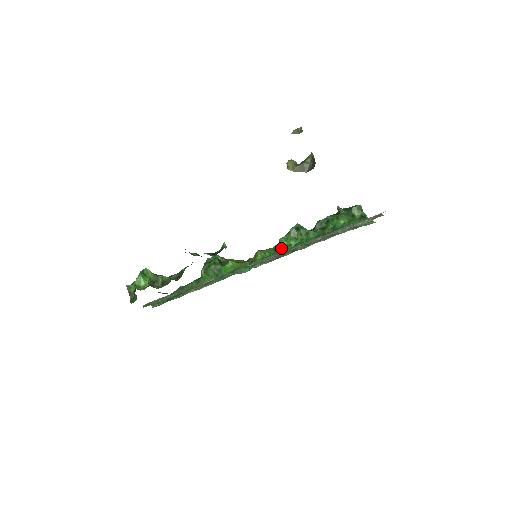
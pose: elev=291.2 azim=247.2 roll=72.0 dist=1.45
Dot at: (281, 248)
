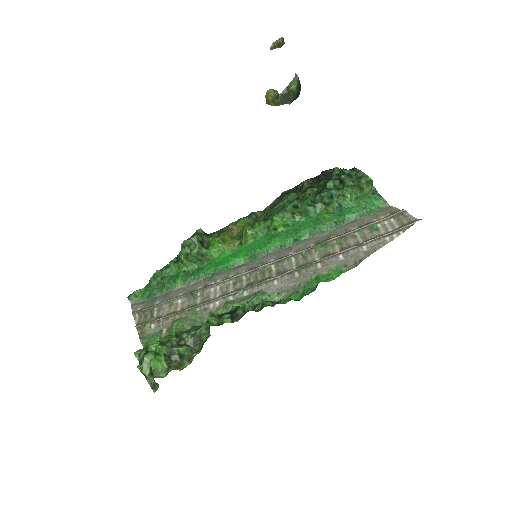
Dot at: (276, 228)
